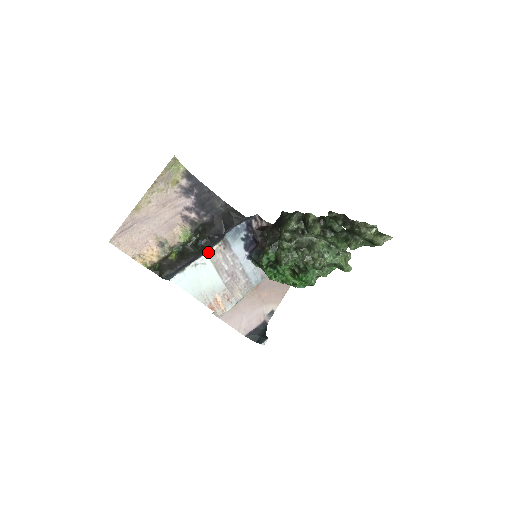
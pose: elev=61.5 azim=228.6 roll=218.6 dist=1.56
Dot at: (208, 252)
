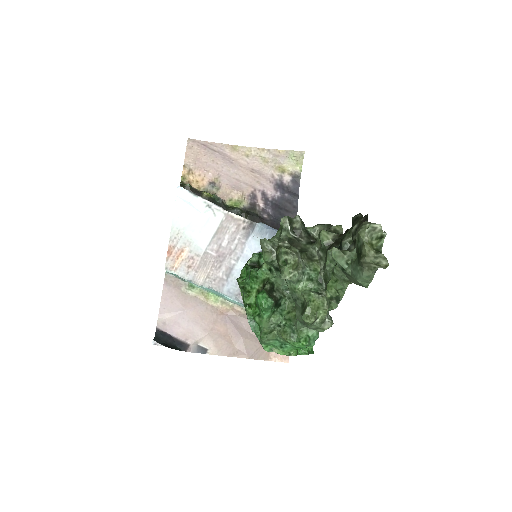
Dot at: (230, 212)
